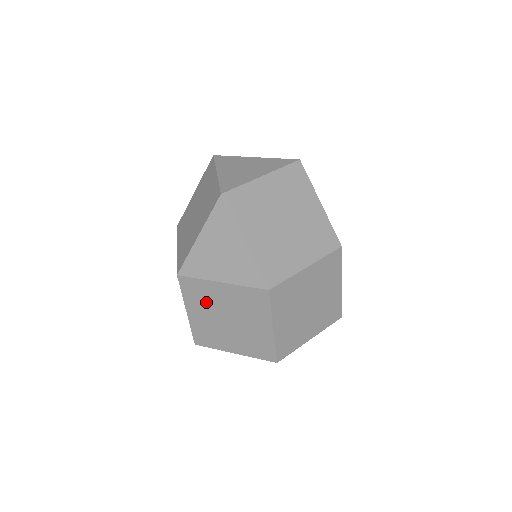
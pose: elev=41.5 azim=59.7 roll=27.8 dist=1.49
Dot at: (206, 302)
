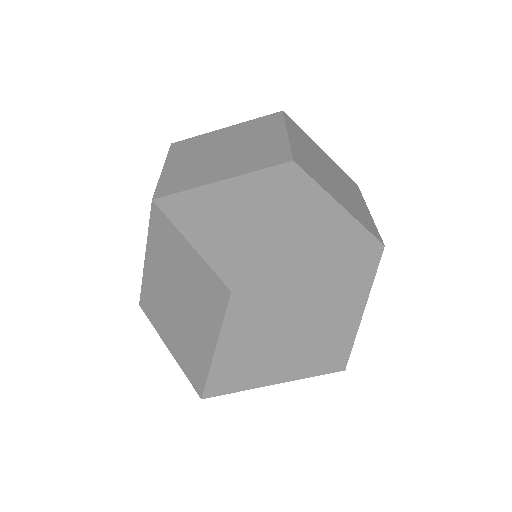
Dot at: occluded
